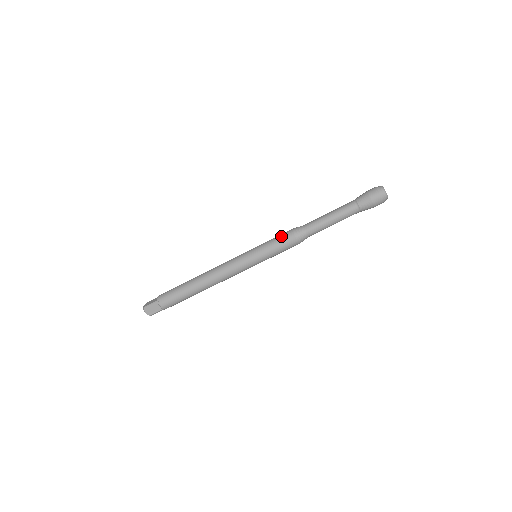
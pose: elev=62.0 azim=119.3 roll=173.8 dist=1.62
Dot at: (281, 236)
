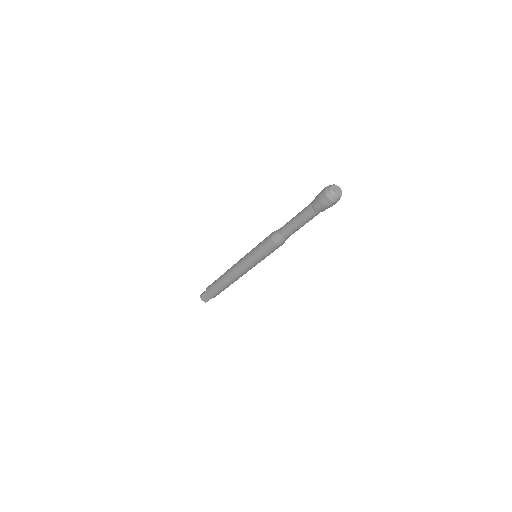
Dot at: (270, 250)
